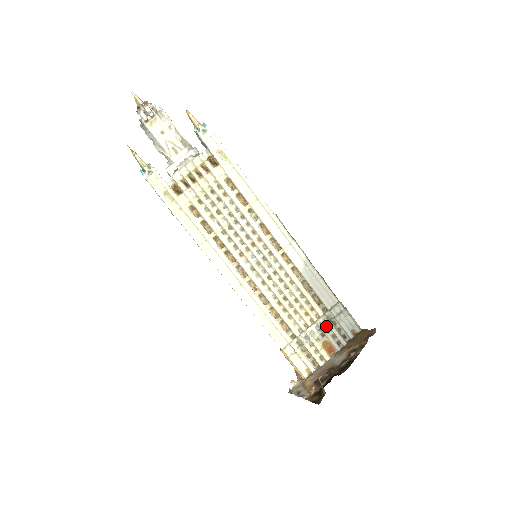
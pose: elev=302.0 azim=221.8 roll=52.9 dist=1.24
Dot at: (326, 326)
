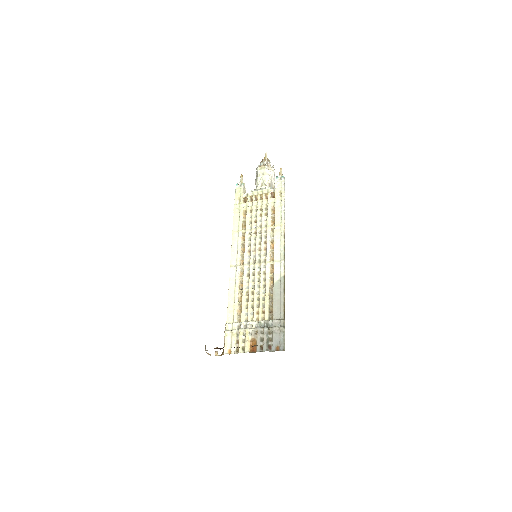
Dot at: (262, 328)
